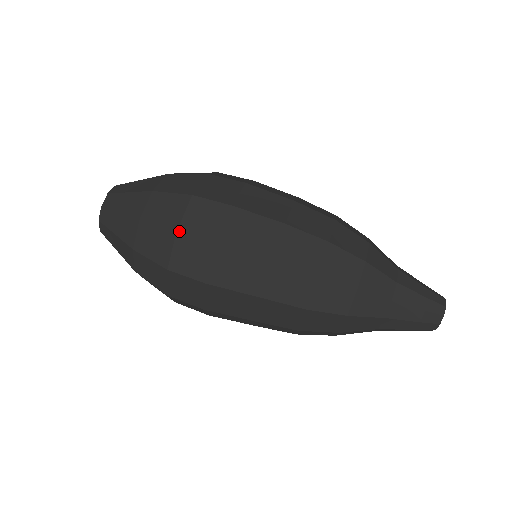
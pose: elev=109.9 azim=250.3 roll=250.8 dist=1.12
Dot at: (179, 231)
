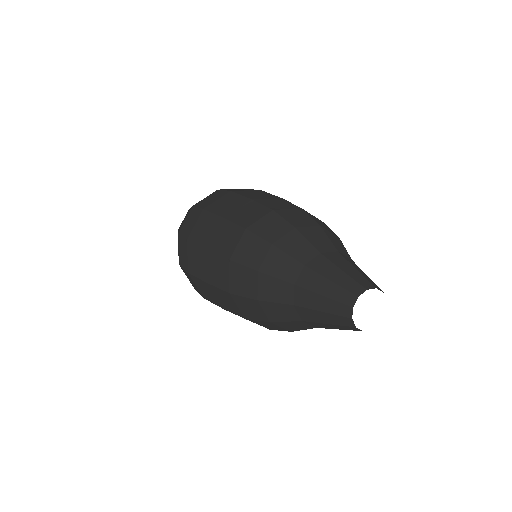
Dot at: occluded
